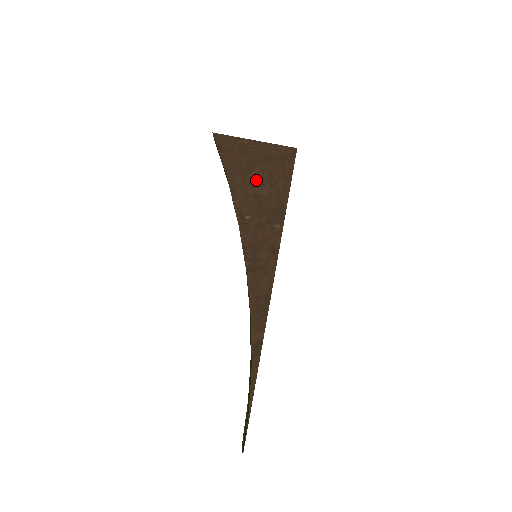
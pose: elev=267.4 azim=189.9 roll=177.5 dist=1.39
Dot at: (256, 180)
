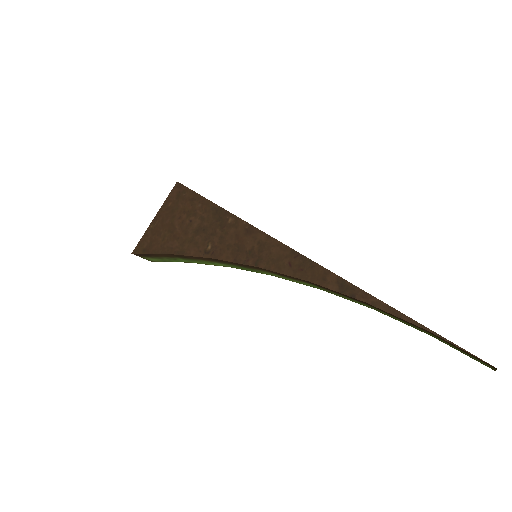
Dot at: (184, 227)
